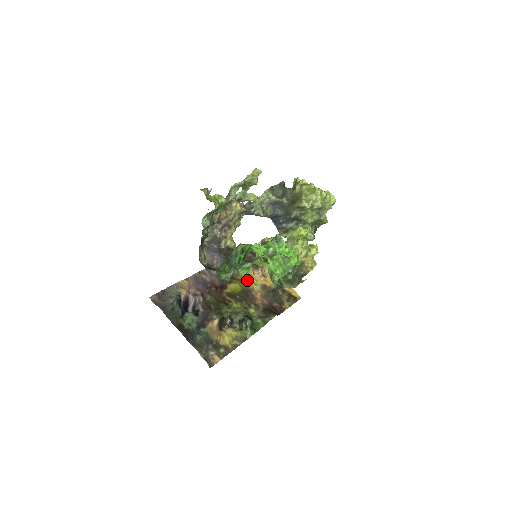
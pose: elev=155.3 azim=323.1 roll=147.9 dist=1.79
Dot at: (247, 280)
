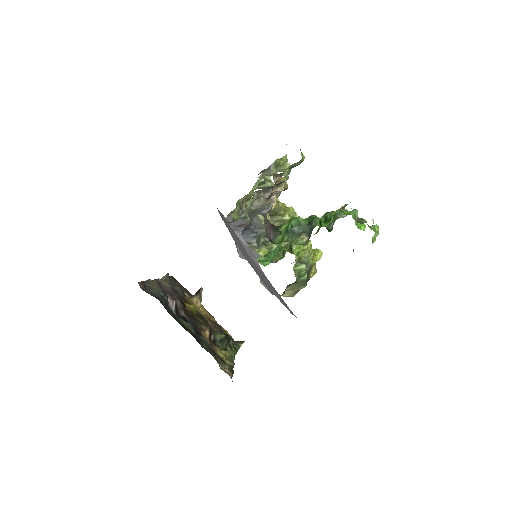
Dot at: (194, 305)
